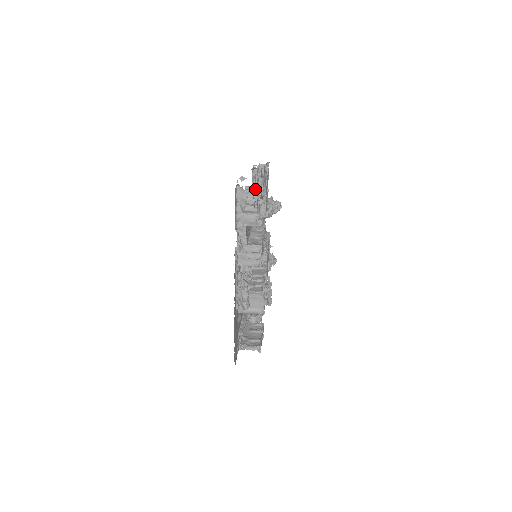
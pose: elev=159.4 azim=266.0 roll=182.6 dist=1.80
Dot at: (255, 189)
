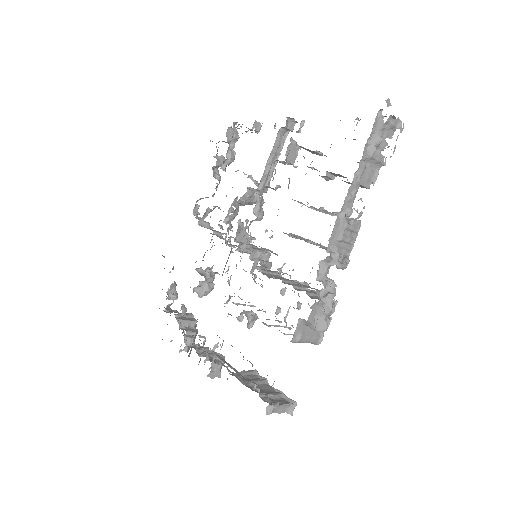
Dot at: (395, 126)
